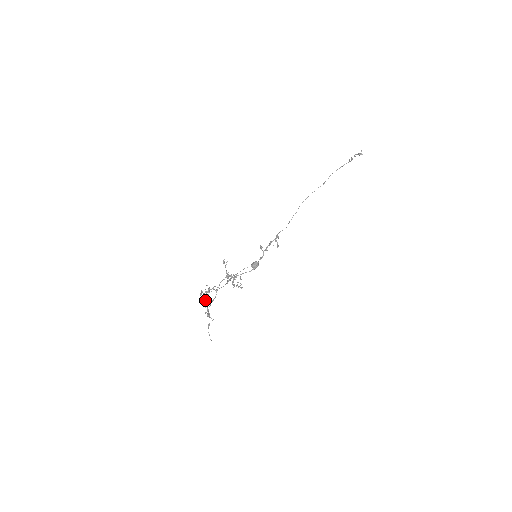
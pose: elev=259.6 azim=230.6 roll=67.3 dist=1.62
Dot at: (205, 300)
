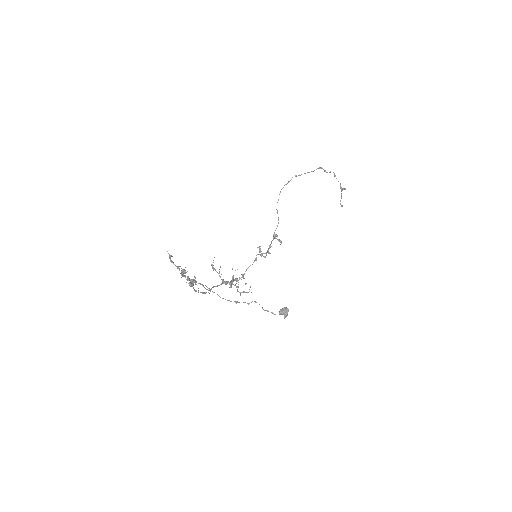
Dot at: (182, 273)
